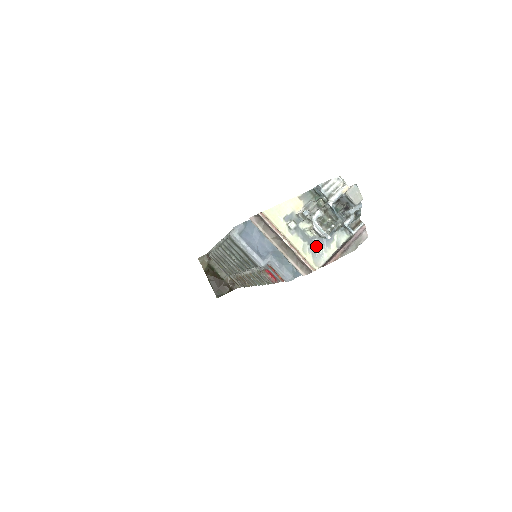
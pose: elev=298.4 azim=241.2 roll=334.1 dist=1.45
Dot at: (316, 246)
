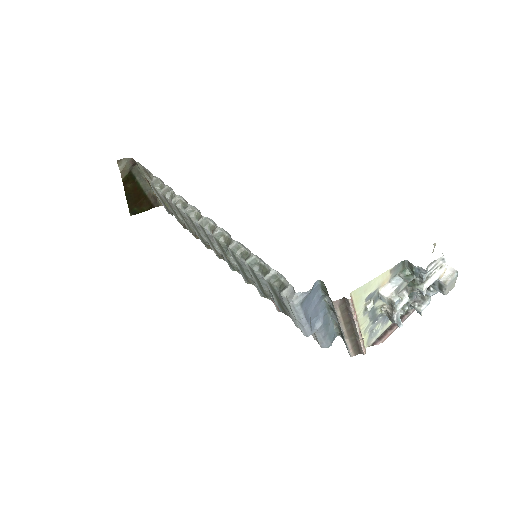
Dot at: (377, 324)
